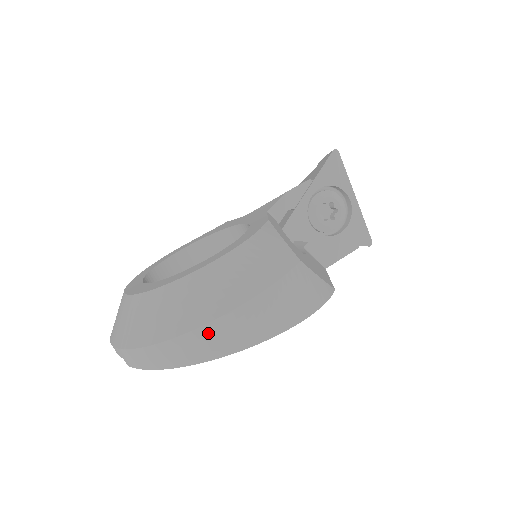
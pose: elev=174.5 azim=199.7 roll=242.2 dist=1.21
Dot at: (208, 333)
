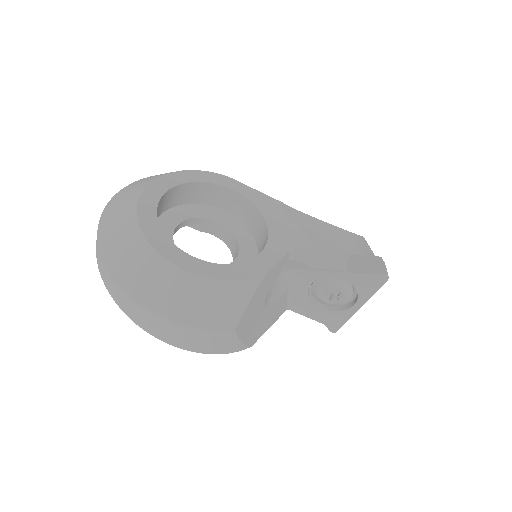
Dot at: (132, 304)
